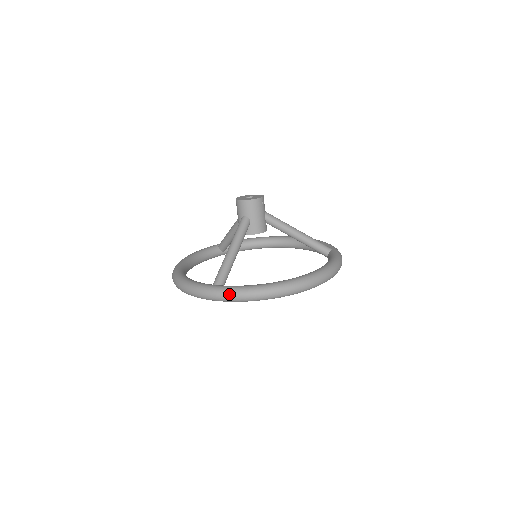
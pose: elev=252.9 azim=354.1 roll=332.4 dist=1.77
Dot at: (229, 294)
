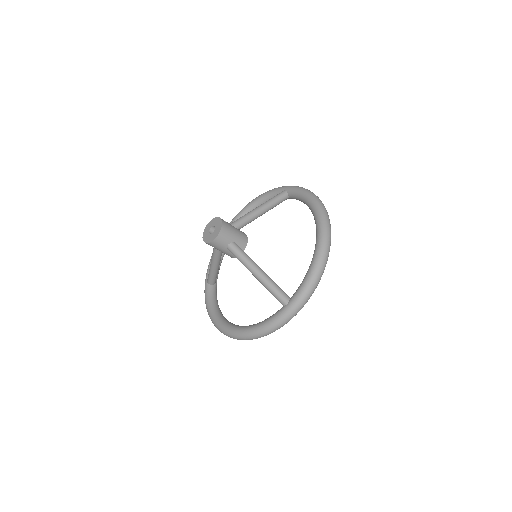
Dot at: (306, 296)
